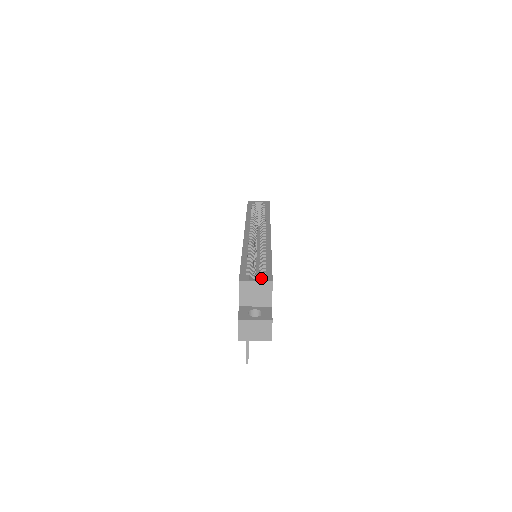
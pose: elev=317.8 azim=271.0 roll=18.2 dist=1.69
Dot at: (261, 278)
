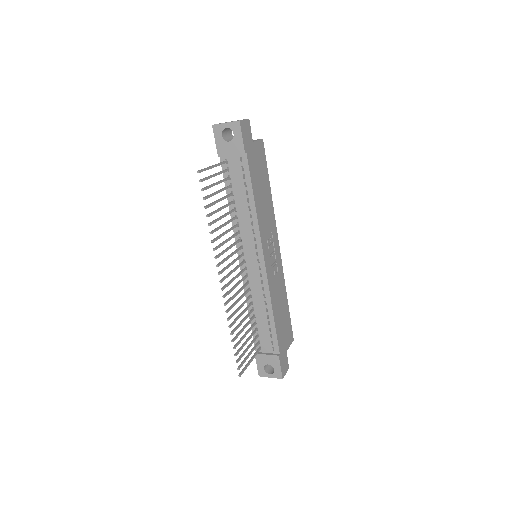
Dot at: occluded
